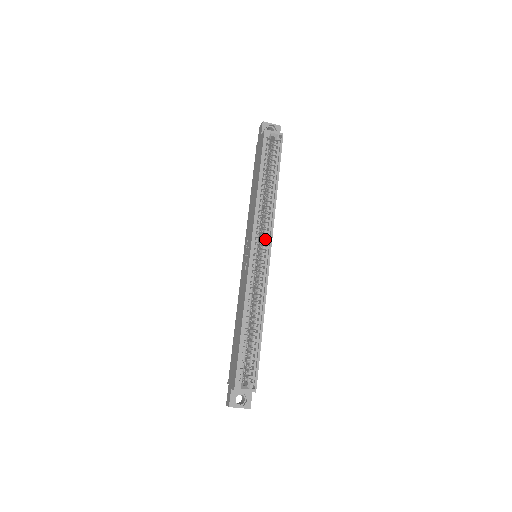
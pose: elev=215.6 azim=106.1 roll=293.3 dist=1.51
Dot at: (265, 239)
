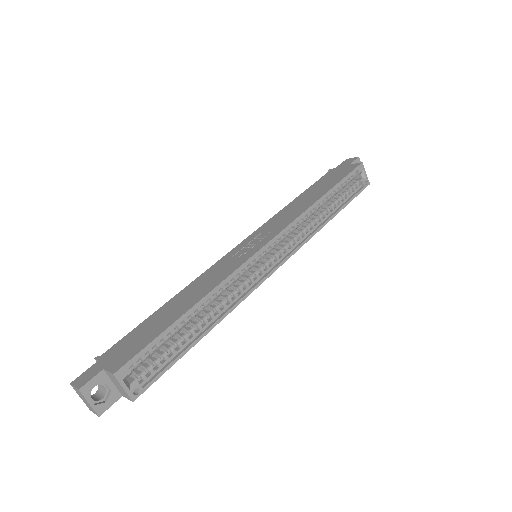
Dot at: (284, 249)
